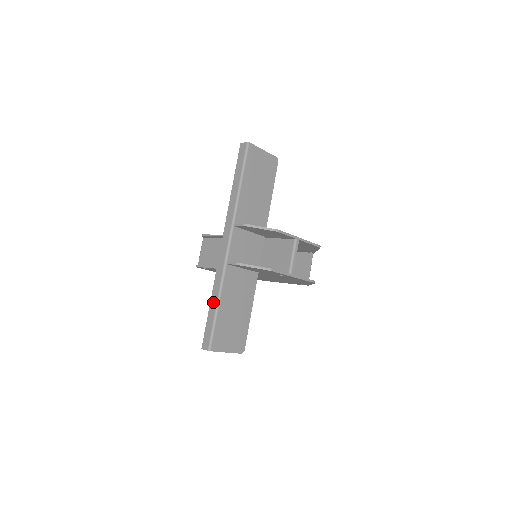
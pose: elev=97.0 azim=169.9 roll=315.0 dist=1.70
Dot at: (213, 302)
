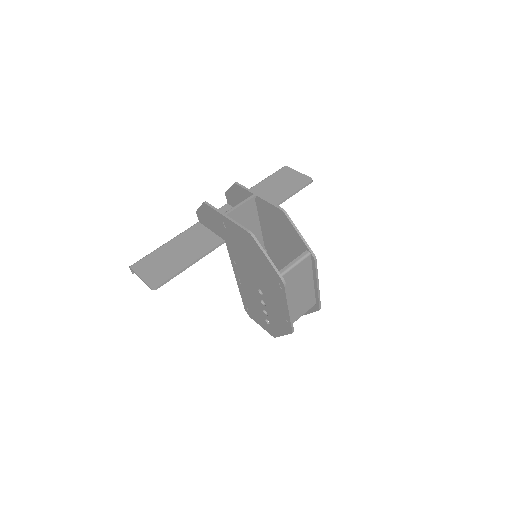
Dot at: occluded
